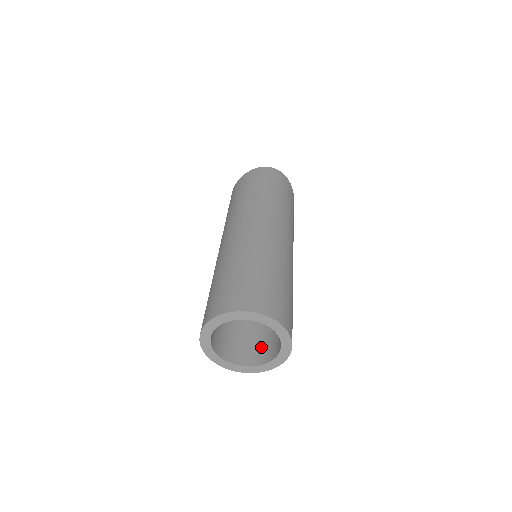
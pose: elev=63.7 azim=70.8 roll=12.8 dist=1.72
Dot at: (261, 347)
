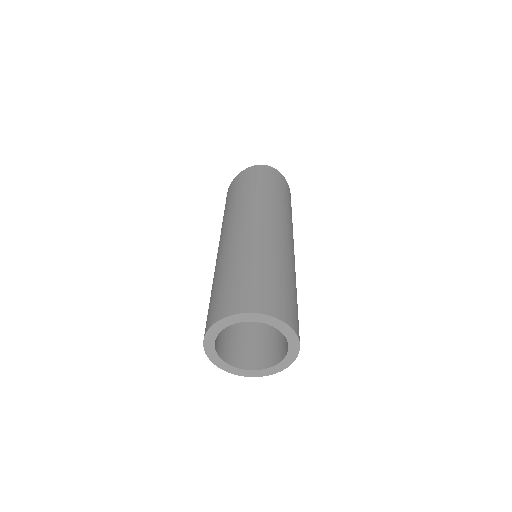
Dot at: (267, 349)
